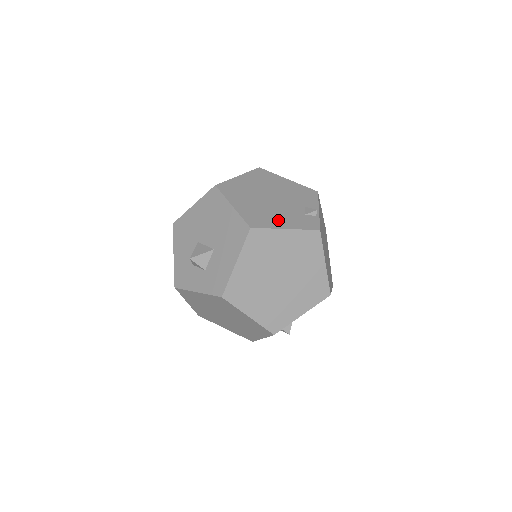
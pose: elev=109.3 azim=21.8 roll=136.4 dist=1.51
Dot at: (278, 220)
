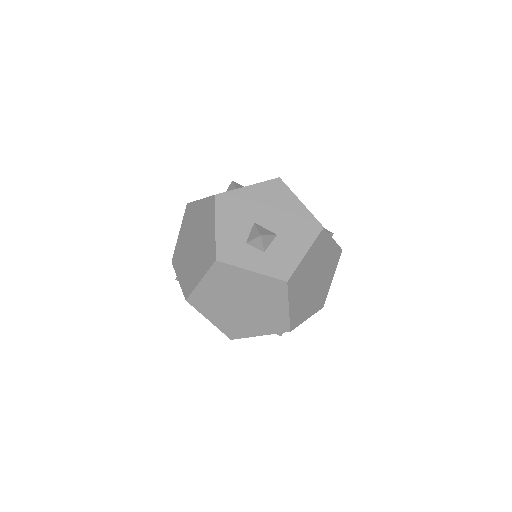
Dot at: occluded
